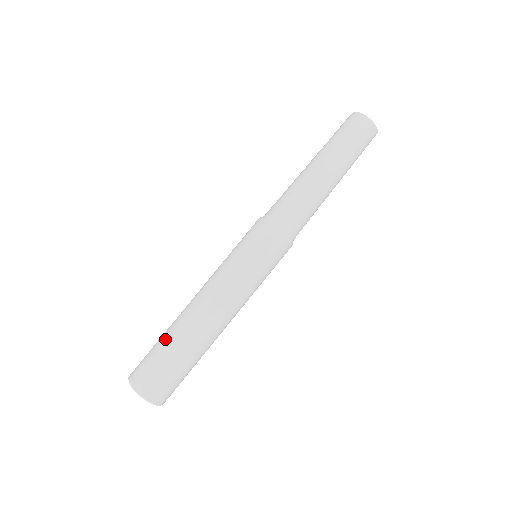
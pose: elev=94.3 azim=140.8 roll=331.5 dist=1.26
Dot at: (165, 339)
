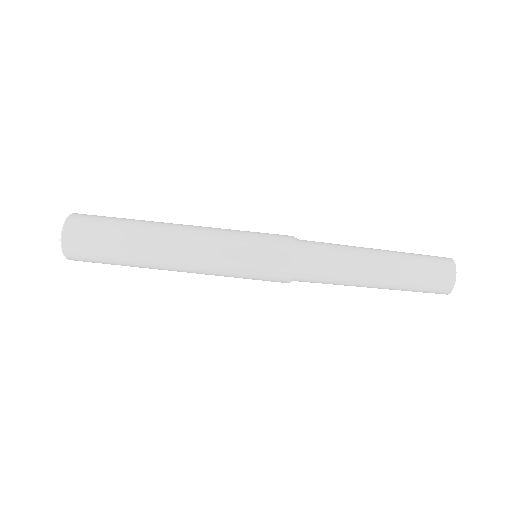
Dot at: (126, 223)
